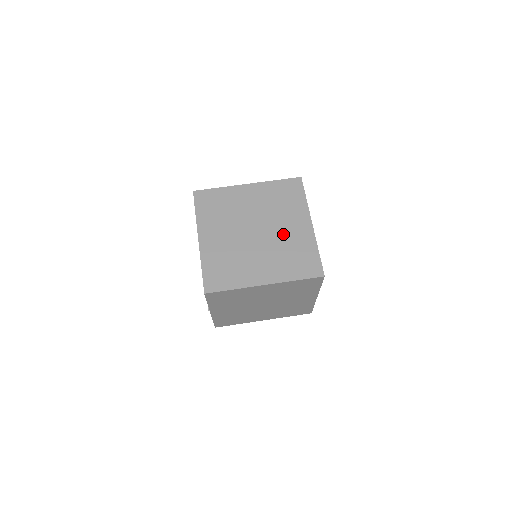
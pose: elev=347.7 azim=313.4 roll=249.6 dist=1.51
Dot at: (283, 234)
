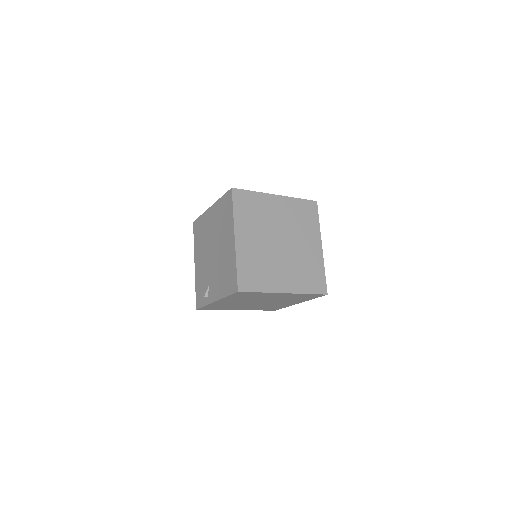
Dot at: (301, 250)
